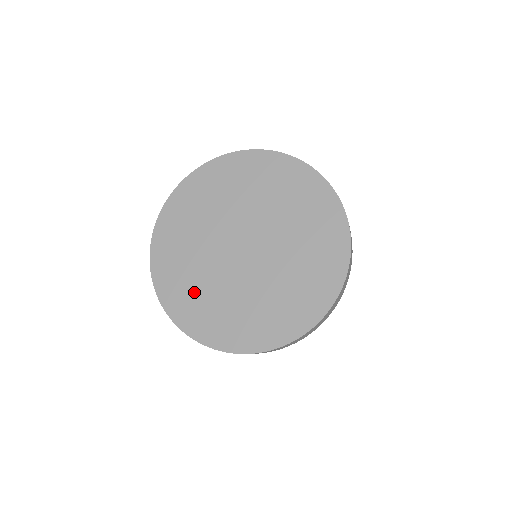
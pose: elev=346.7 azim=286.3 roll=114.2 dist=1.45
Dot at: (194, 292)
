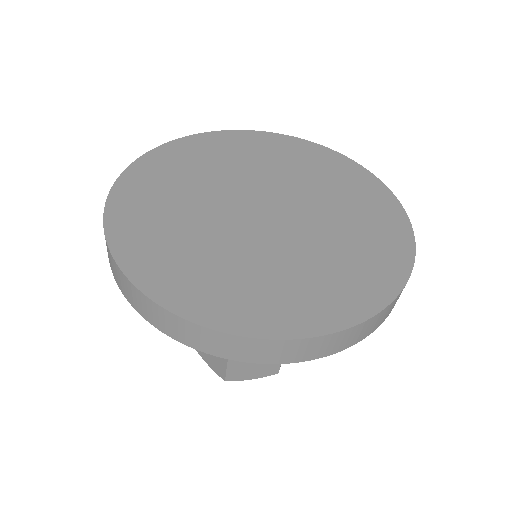
Dot at: (263, 286)
